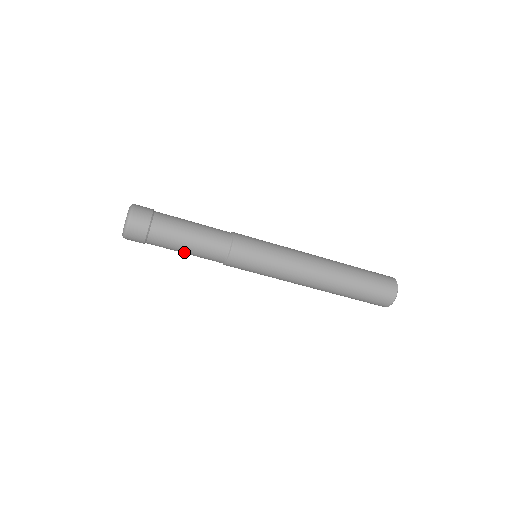
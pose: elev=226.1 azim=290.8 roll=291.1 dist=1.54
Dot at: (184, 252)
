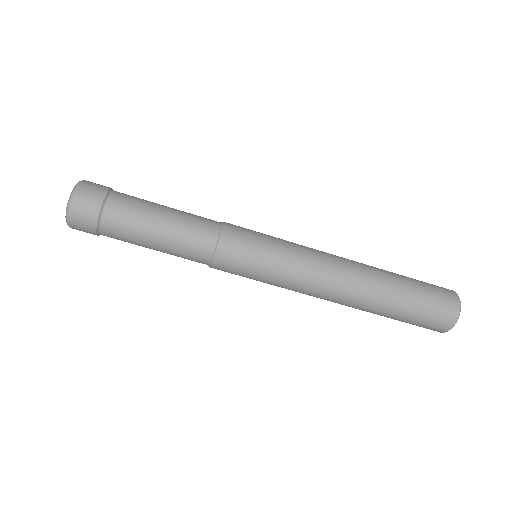
Dot at: (158, 226)
